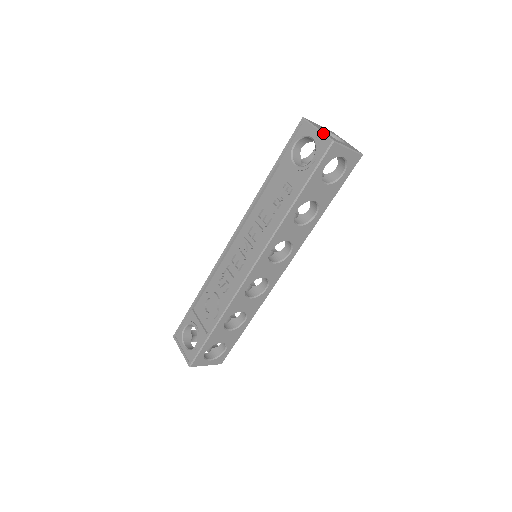
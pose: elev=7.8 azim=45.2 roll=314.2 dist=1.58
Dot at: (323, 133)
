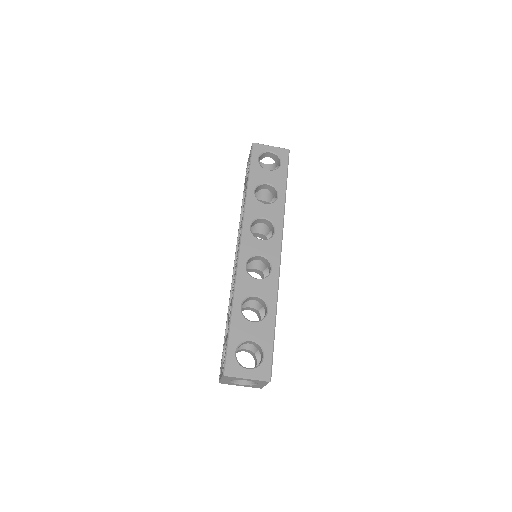
Dot at: occluded
